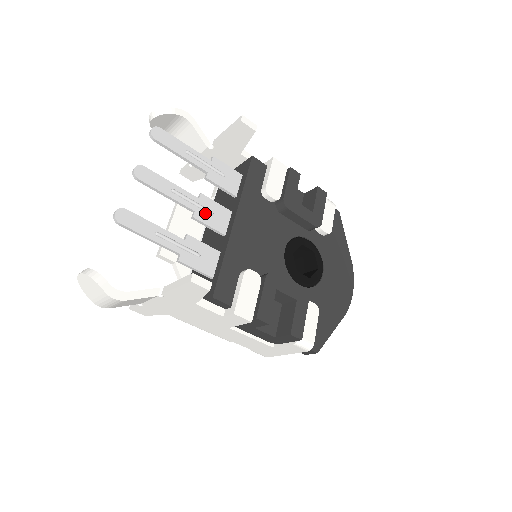
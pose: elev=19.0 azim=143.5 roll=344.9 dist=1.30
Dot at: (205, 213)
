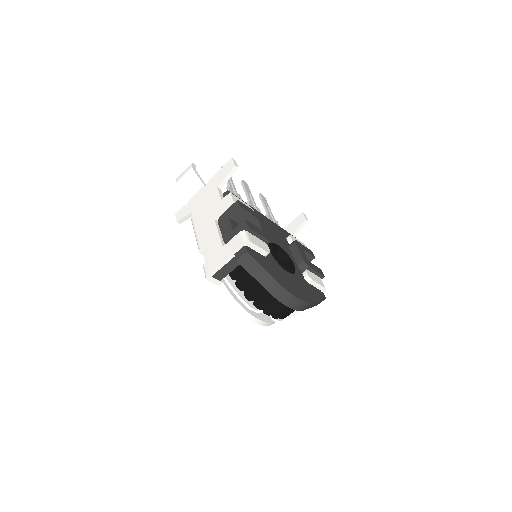
Dot at: (254, 208)
